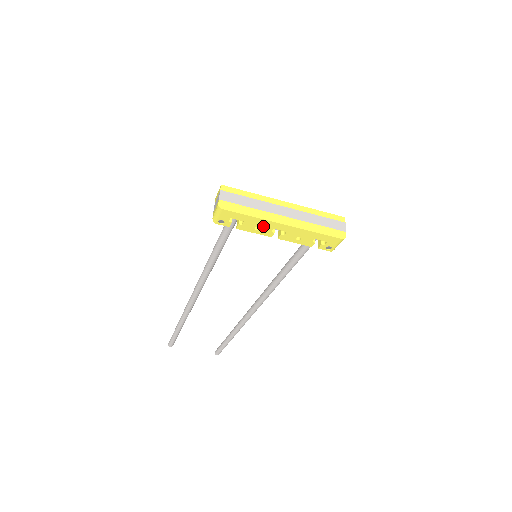
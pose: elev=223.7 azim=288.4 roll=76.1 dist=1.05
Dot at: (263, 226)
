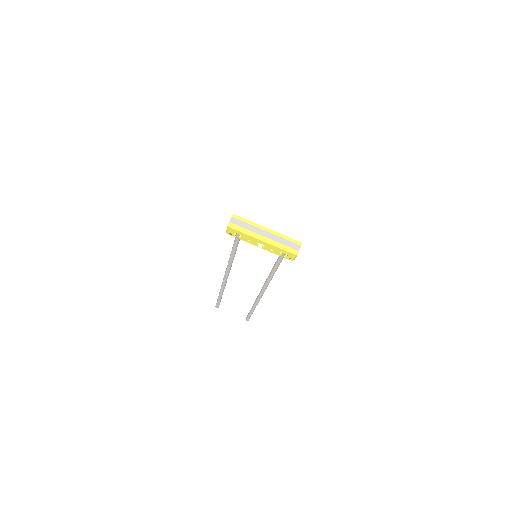
Dot at: (252, 240)
